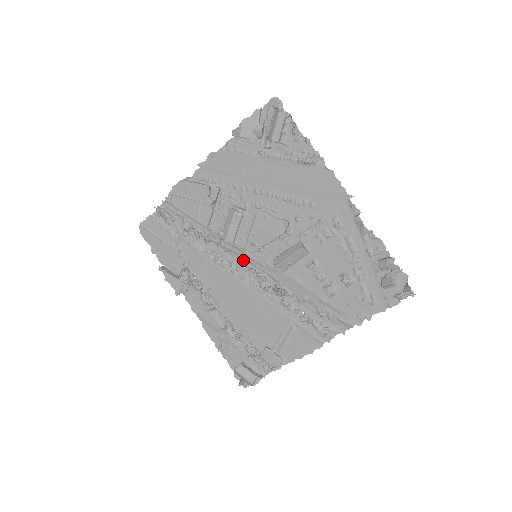
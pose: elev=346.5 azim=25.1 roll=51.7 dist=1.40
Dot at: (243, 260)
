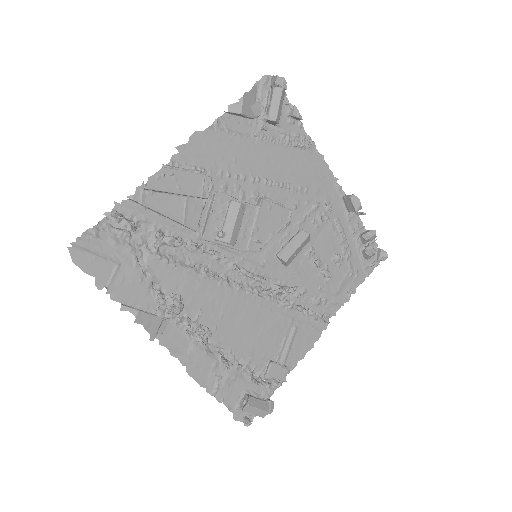
Dot at: (238, 265)
